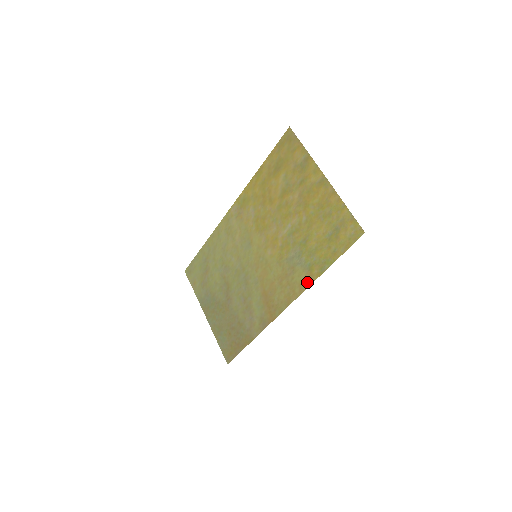
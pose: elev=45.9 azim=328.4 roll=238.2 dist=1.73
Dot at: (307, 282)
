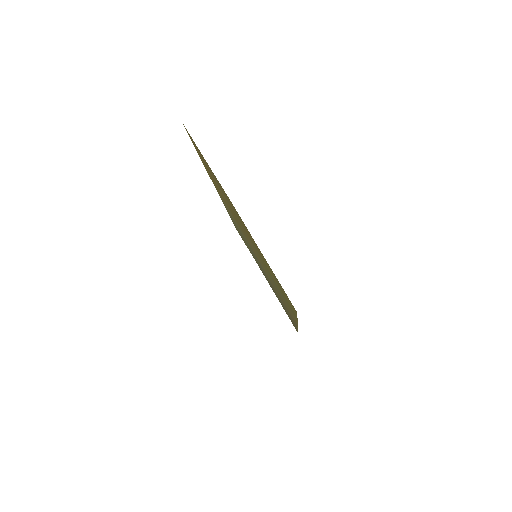
Dot at: (294, 317)
